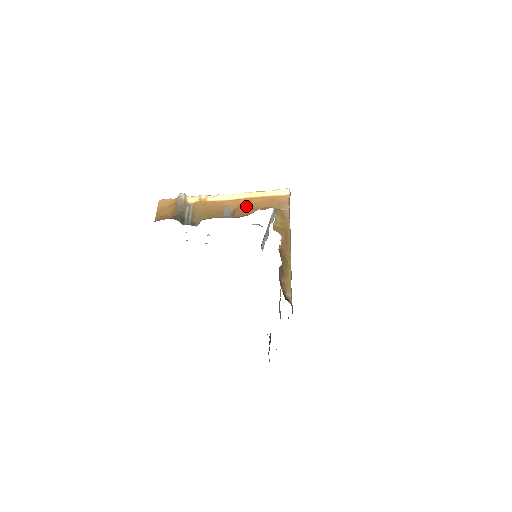
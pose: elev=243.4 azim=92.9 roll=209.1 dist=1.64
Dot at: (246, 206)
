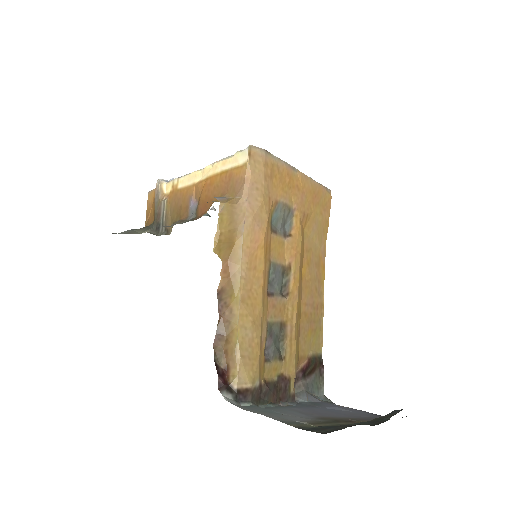
Dot at: (205, 195)
